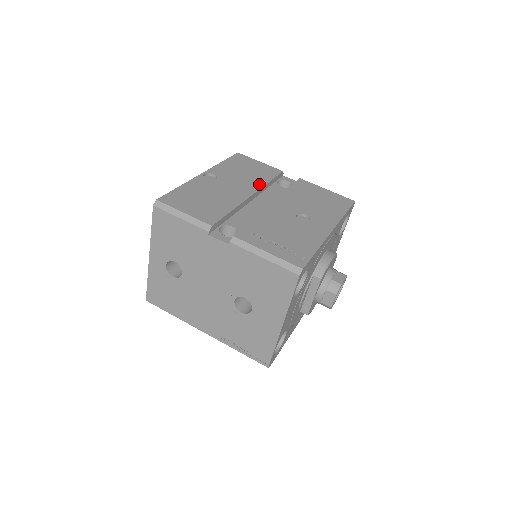
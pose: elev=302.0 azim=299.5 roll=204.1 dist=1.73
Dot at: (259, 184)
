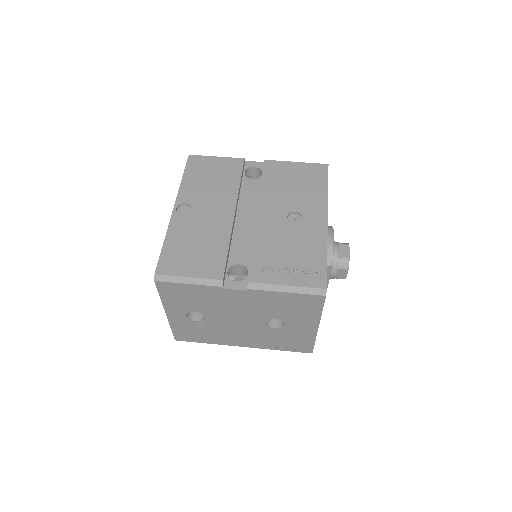
Dot at: (233, 192)
